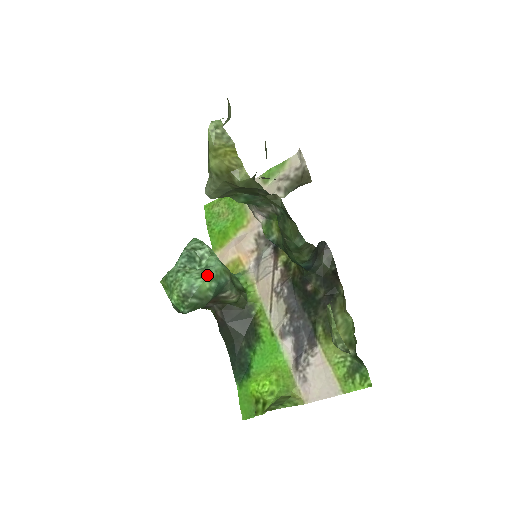
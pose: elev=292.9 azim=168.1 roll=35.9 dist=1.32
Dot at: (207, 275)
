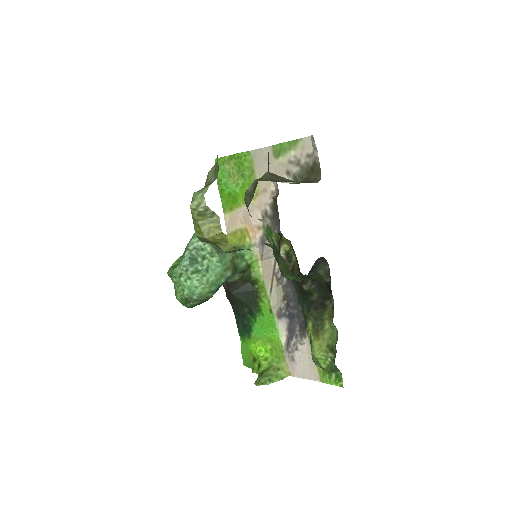
Dot at: (207, 282)
